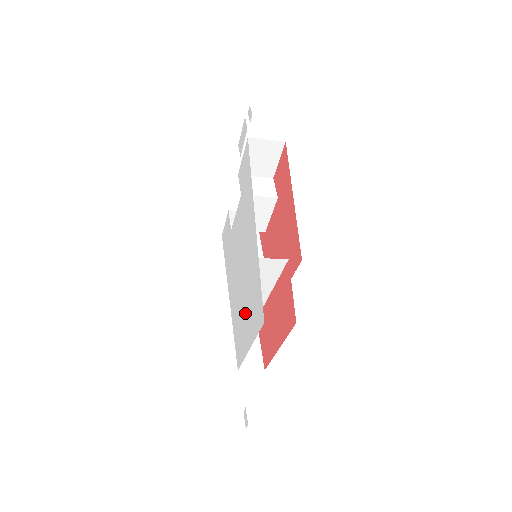
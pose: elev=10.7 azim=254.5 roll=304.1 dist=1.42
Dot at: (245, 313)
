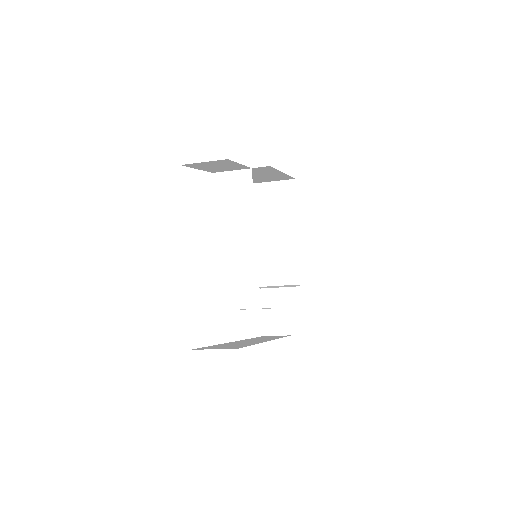
Dot at: occluded
